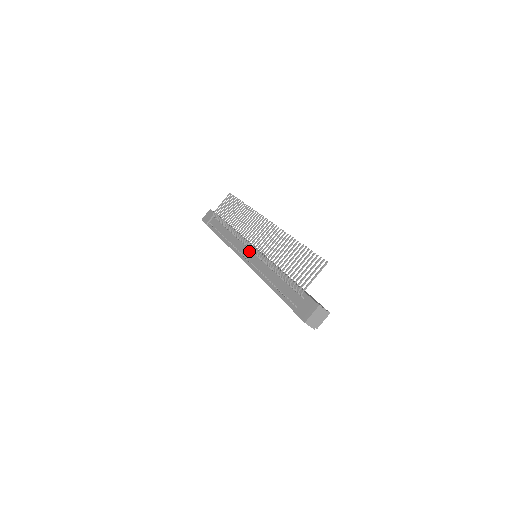
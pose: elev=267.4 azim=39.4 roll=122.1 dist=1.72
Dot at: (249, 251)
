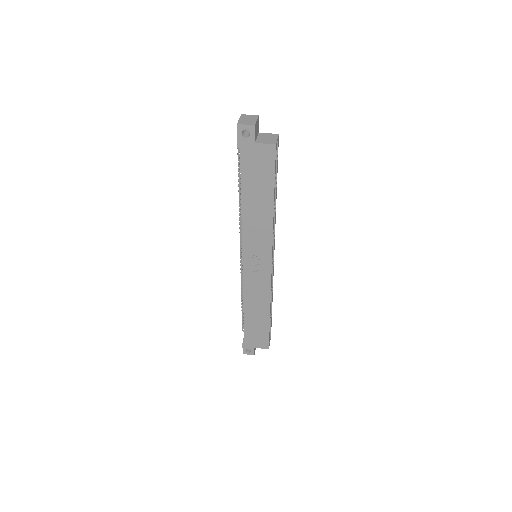
Dot at: occluded
